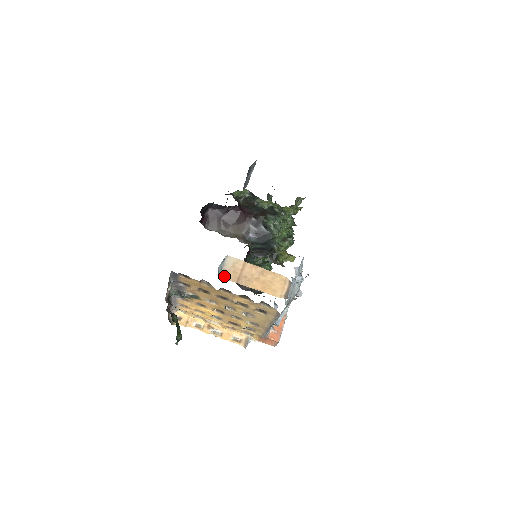
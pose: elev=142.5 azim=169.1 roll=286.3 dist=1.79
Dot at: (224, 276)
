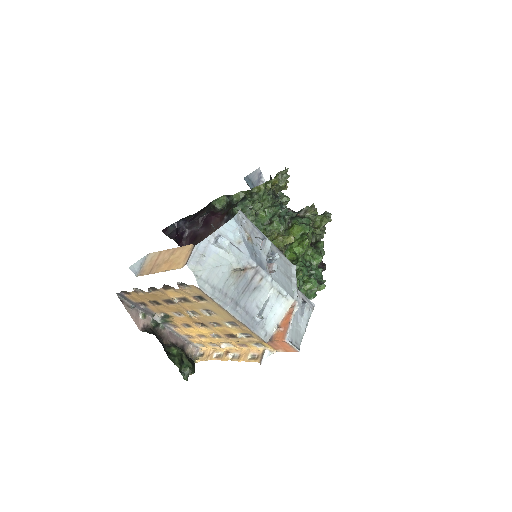
Dot at: (141, 274)
